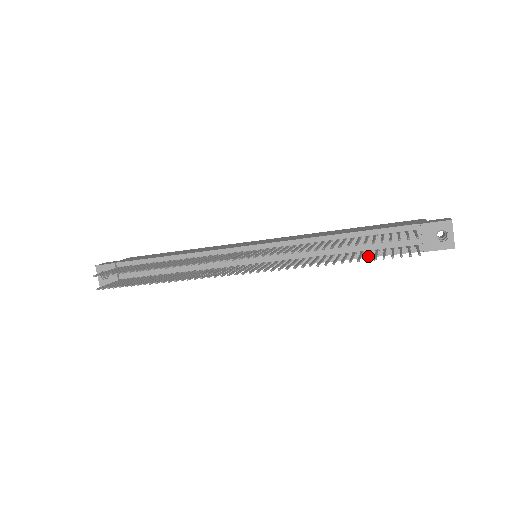
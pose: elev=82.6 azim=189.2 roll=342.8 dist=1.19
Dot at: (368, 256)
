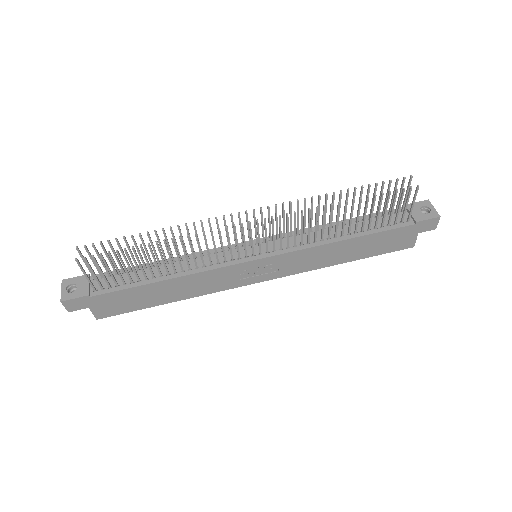
Dot at: (373, 204)
